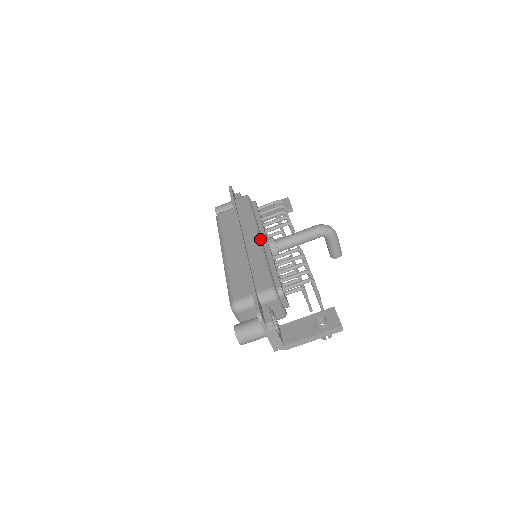
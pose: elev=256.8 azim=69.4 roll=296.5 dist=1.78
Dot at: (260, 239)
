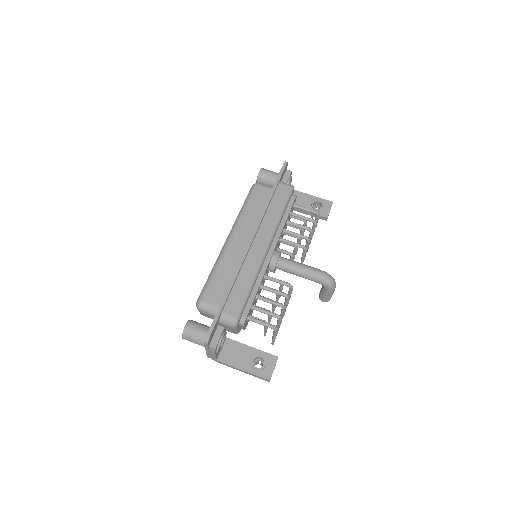
Dot at: (265, 253)
